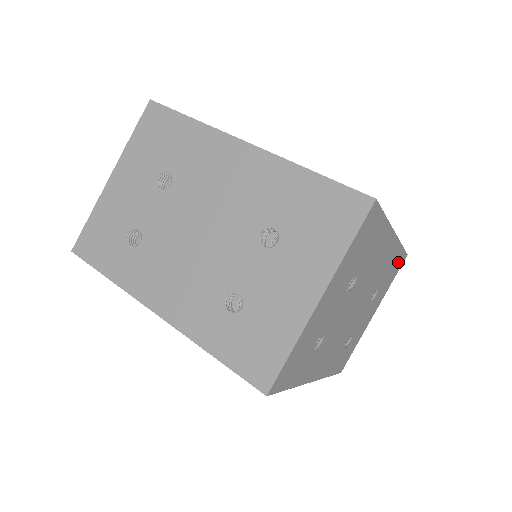
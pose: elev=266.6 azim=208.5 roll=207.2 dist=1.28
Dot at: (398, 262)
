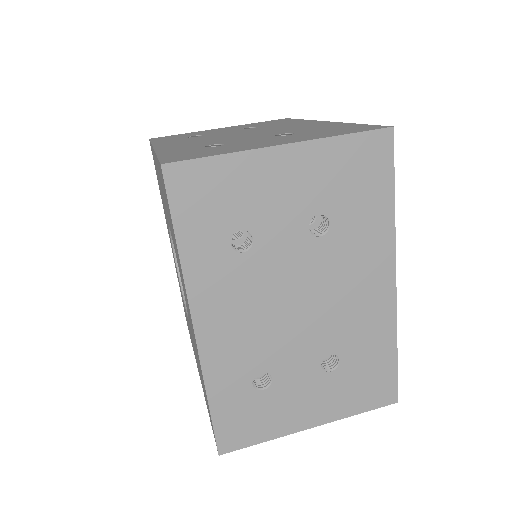
Dot at: (381, 379)
